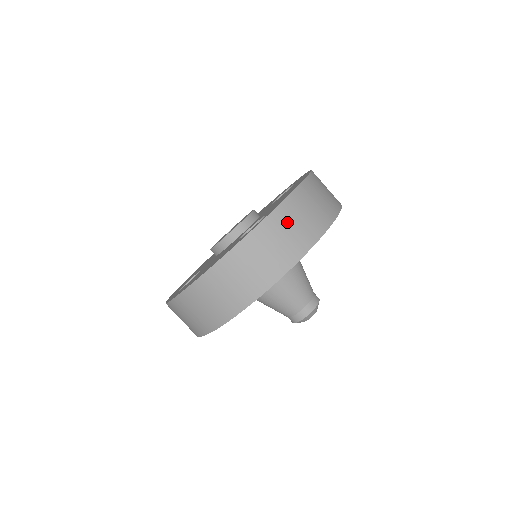
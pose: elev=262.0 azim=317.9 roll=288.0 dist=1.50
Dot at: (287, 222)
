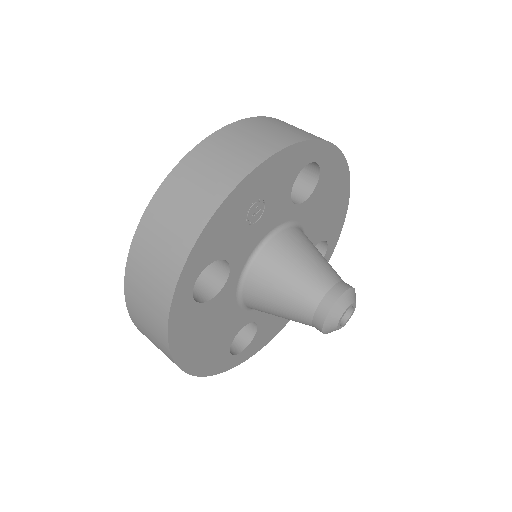
Dot at: occluded
